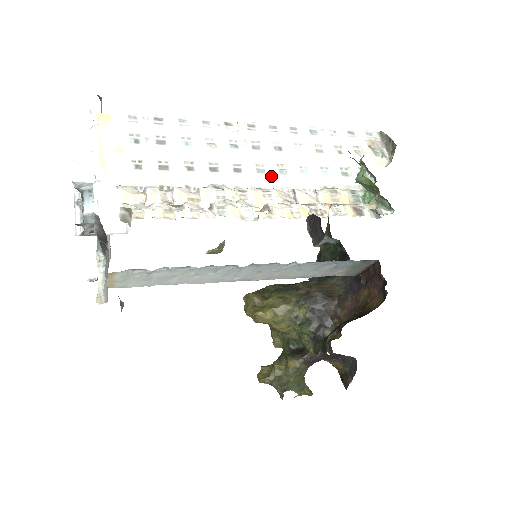
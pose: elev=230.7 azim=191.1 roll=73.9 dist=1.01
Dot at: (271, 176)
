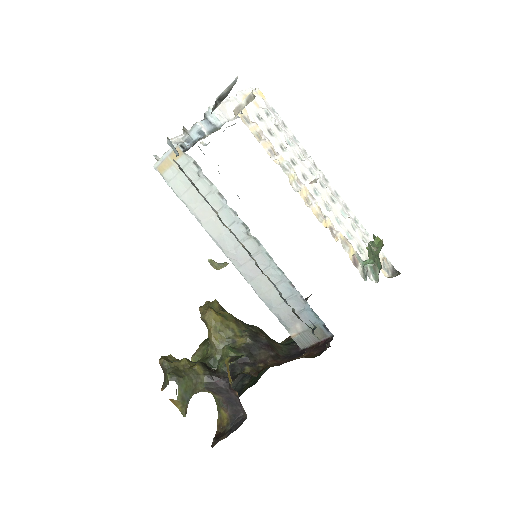
Dot at: (319, 199)
